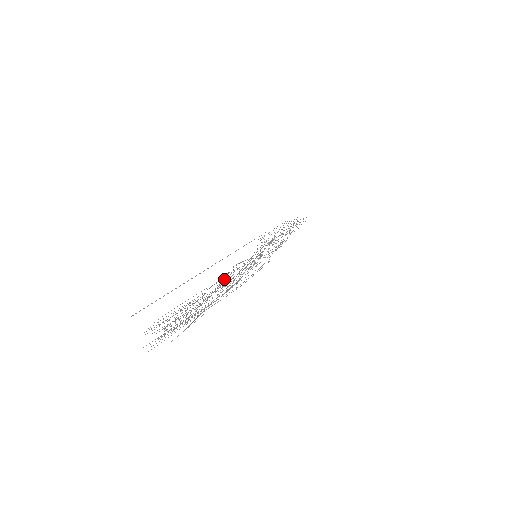
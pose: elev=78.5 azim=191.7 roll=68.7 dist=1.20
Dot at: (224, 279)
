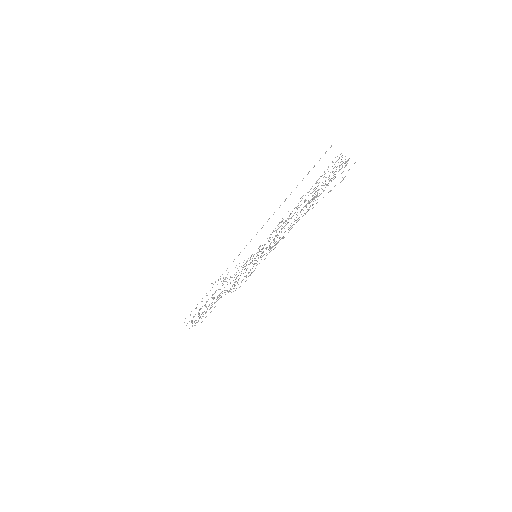
Dot at: occluded
